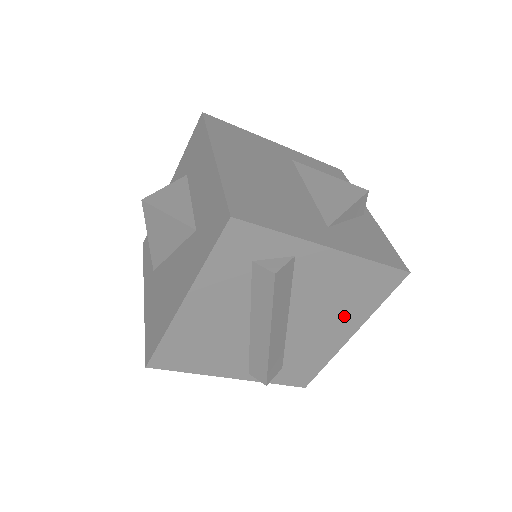
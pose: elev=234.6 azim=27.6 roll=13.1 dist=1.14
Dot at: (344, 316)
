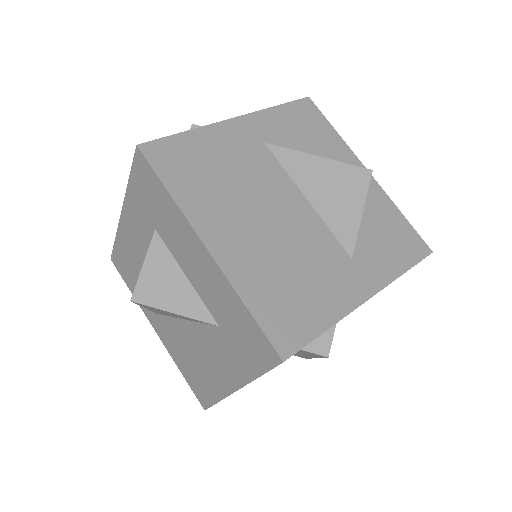
Dot at: occluded
